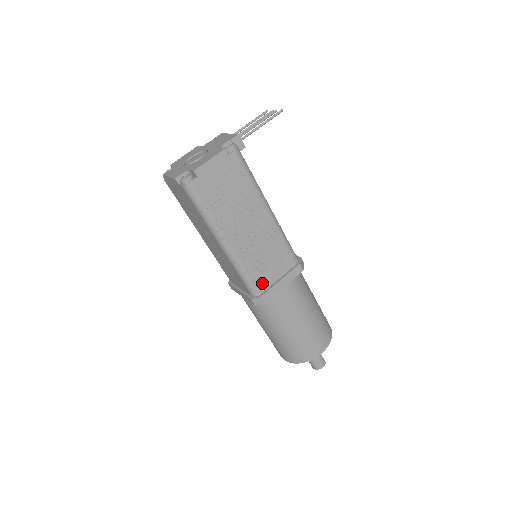
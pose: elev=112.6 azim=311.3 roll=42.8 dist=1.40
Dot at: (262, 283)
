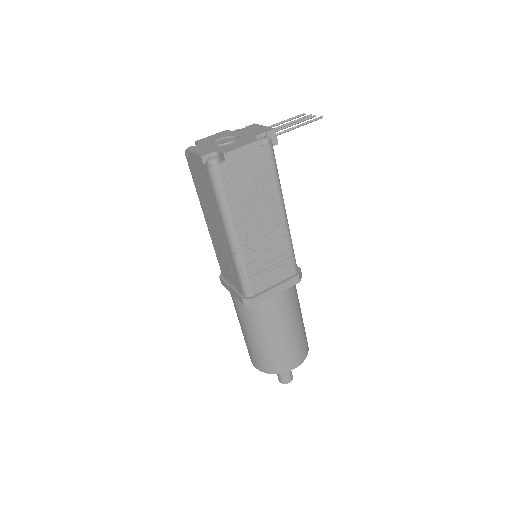
Dot at: (258, 285)
